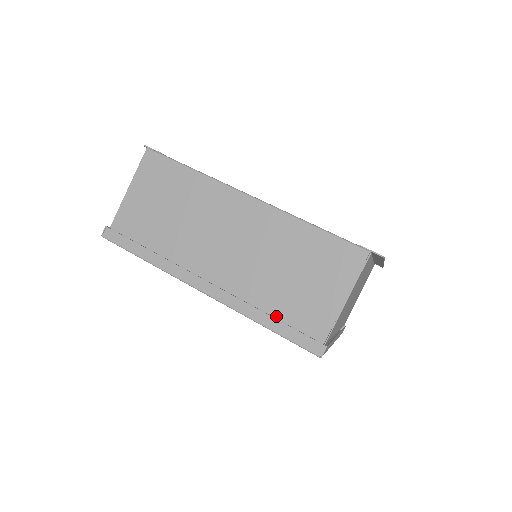
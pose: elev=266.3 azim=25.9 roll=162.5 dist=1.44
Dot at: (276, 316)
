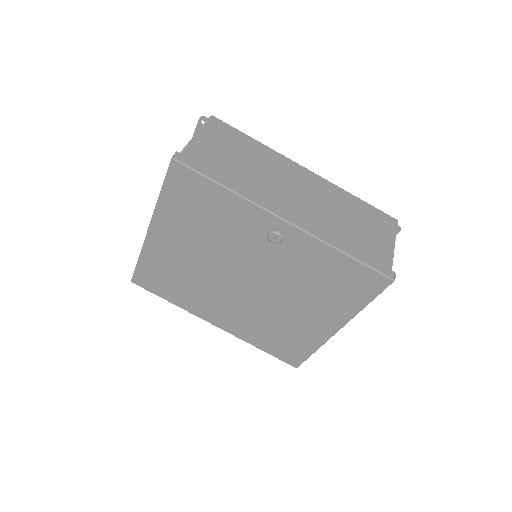
Dot at: (350, 249)
